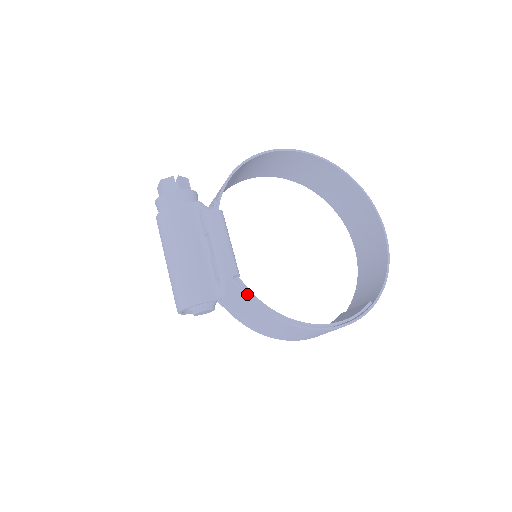
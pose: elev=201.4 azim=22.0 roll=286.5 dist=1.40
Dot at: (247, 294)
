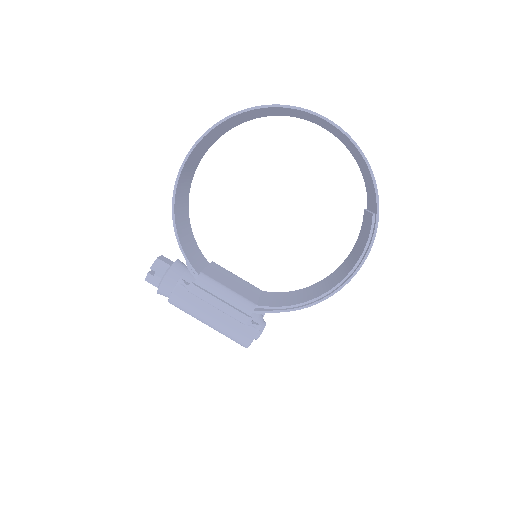
Dot at: (273, 311)
